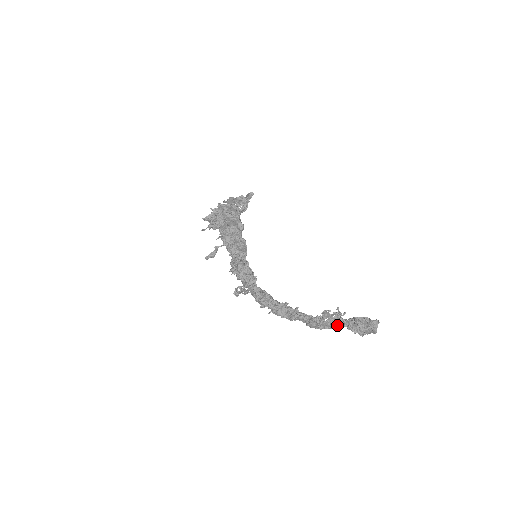
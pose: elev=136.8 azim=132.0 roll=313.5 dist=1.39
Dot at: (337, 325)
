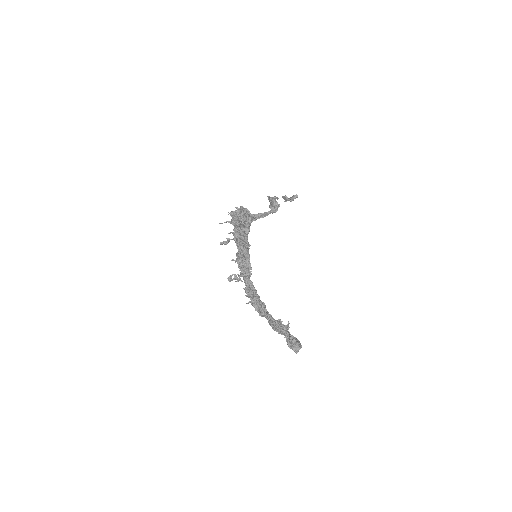
Dot at: (284, 334)
